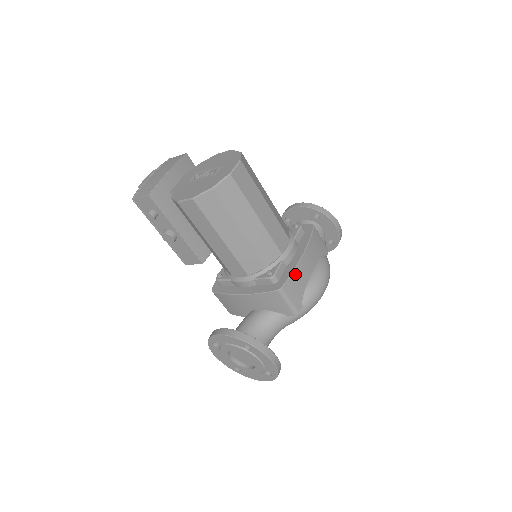
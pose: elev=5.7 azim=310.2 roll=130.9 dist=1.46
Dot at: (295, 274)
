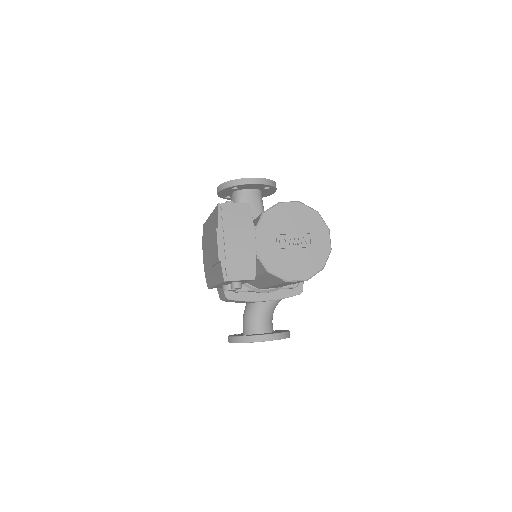
Dot at: occluded
